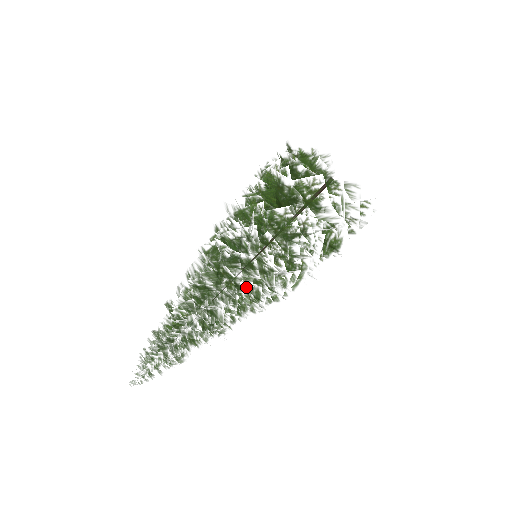
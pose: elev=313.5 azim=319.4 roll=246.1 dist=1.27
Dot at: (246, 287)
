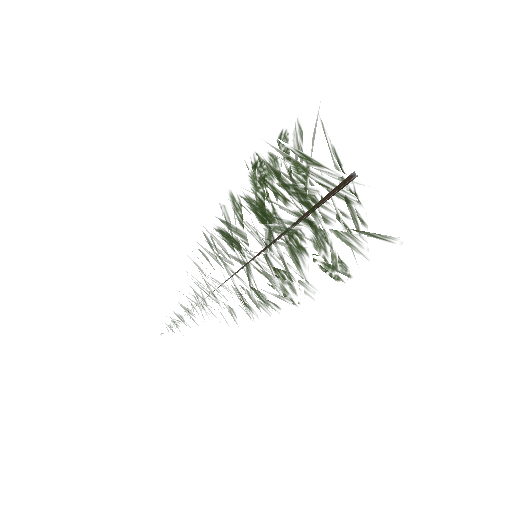
Dot at: occluded
